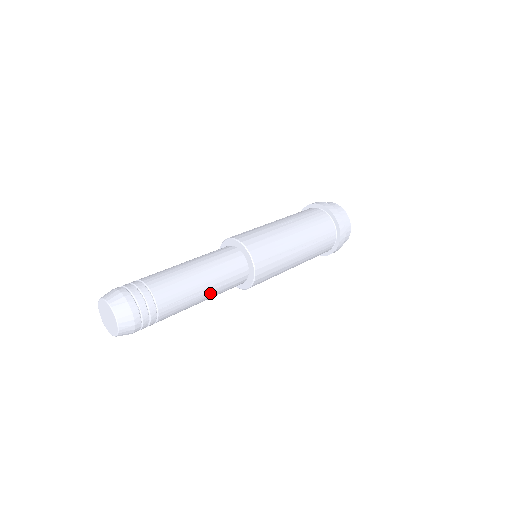
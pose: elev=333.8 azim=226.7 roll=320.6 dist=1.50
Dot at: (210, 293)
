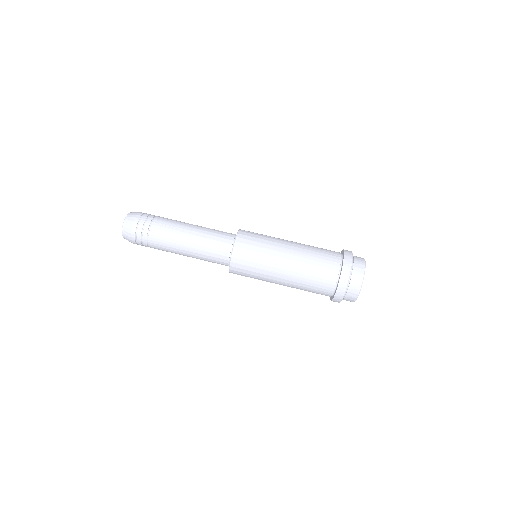
Dot at: occluded
